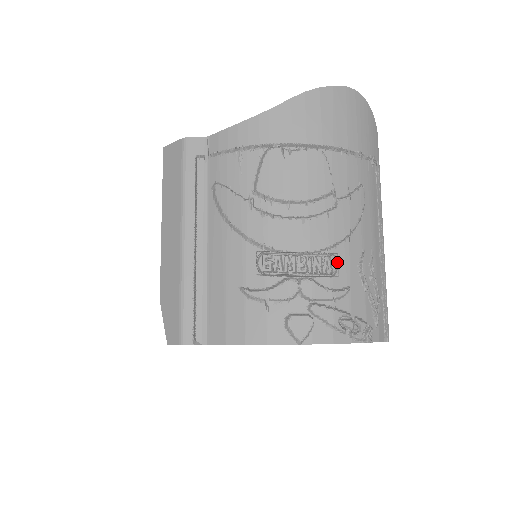
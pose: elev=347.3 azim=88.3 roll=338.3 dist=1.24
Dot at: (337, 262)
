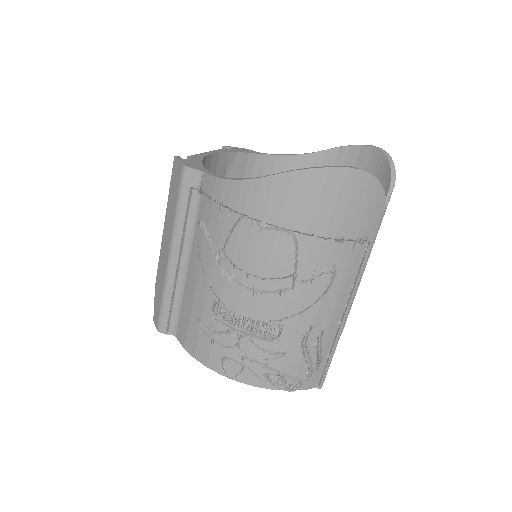
Dot at: (281, 330)
